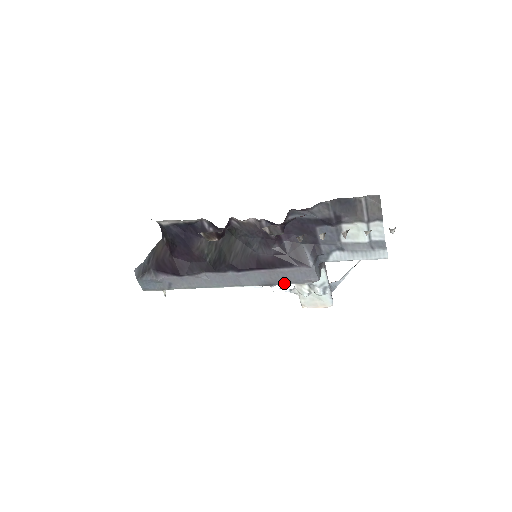
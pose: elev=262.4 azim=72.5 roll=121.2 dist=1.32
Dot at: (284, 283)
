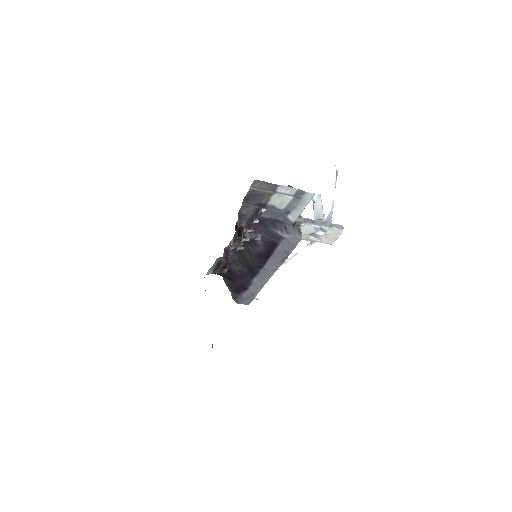
Dot at: (289, 253)
